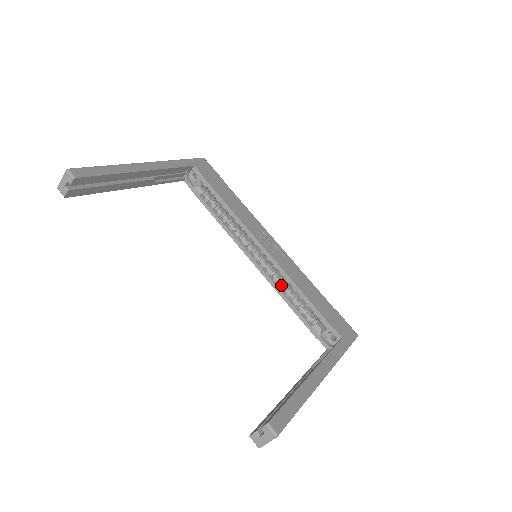
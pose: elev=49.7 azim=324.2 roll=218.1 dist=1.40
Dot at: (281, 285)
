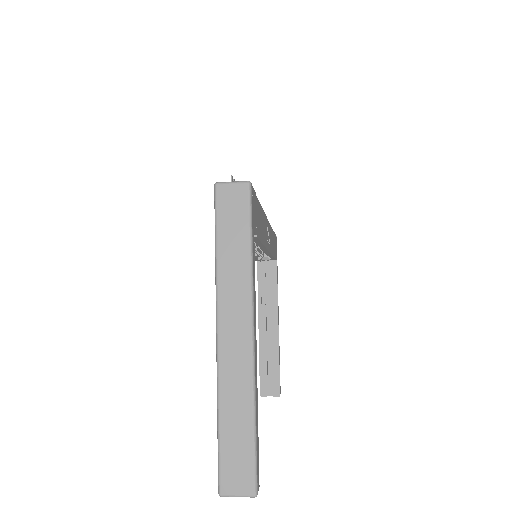
Dot at: occluded
